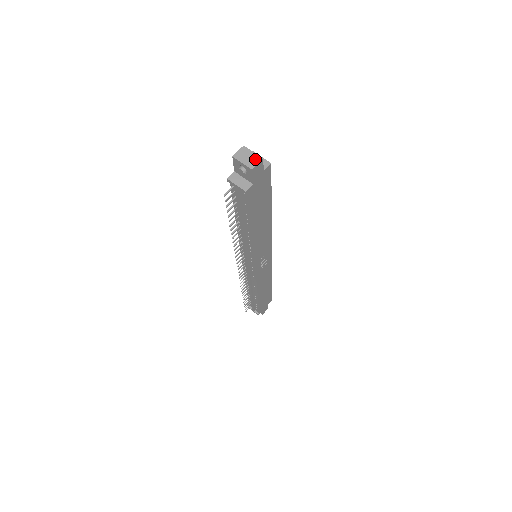
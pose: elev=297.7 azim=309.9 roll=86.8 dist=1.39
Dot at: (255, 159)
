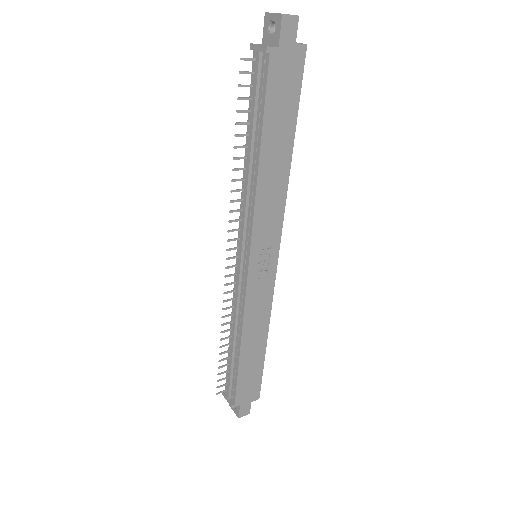
Dot at: occluded
